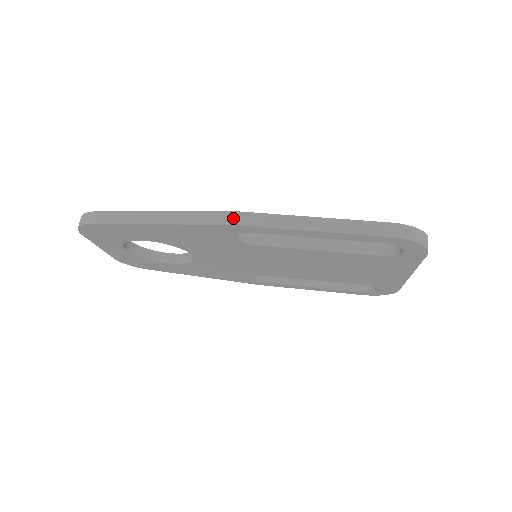
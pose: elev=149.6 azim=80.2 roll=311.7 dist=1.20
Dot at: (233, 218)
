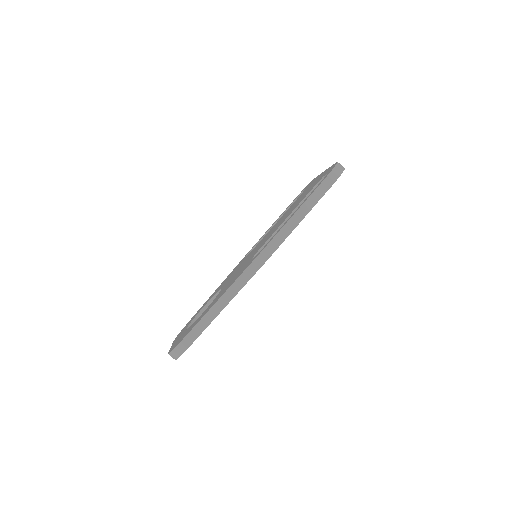
Dot at: (259, 262)
